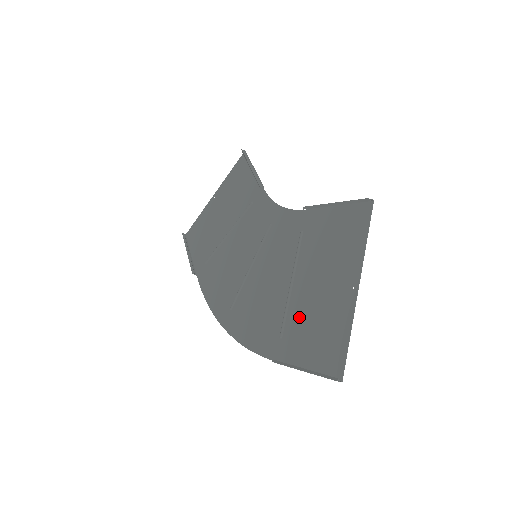
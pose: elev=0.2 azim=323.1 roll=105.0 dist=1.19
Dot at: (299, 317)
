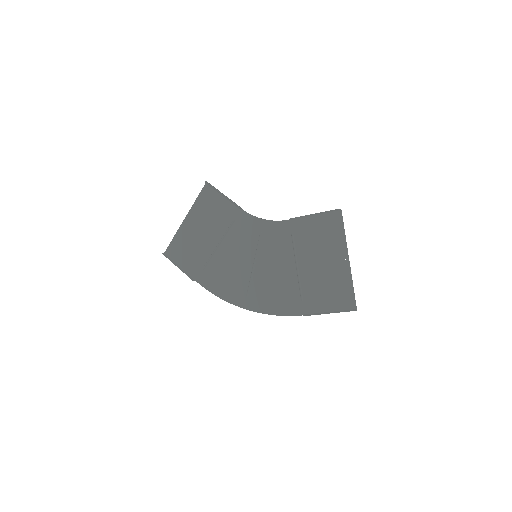
Dot at: (312, 285)
